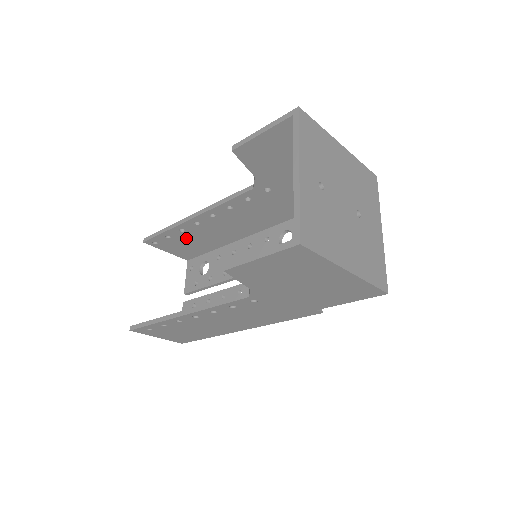
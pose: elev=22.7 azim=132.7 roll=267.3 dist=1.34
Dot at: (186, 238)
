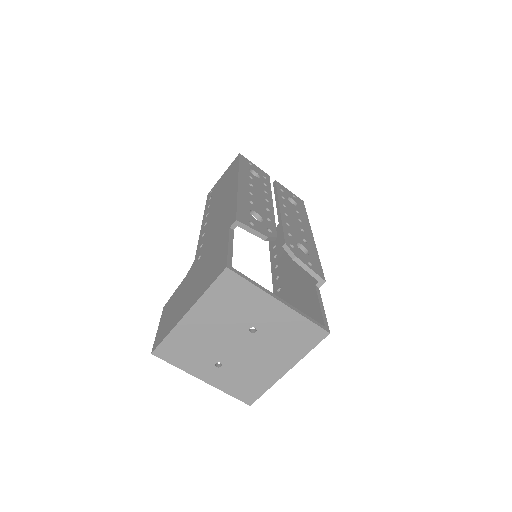
Dot at: occluded
